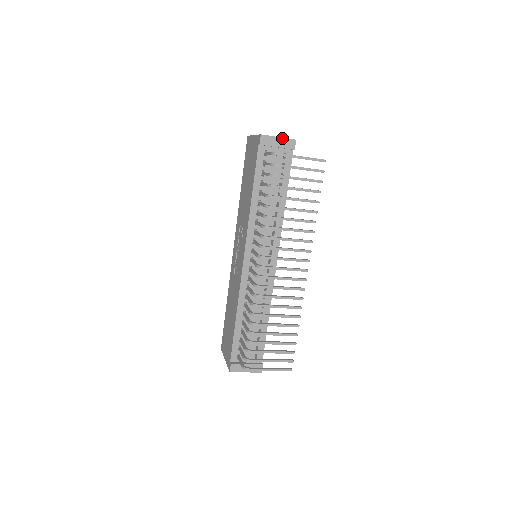
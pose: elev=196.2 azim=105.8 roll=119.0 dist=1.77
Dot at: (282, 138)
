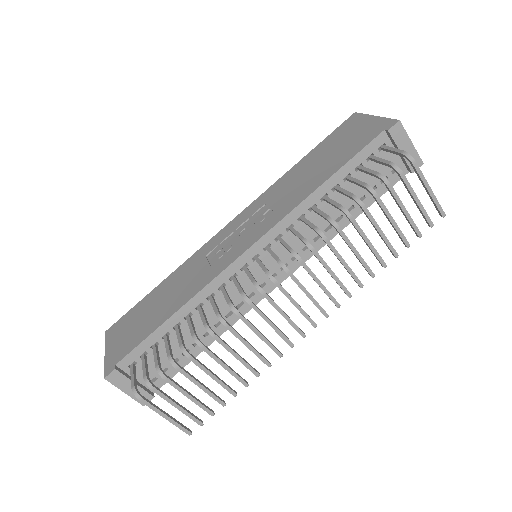
Dot at: (414, 147)
